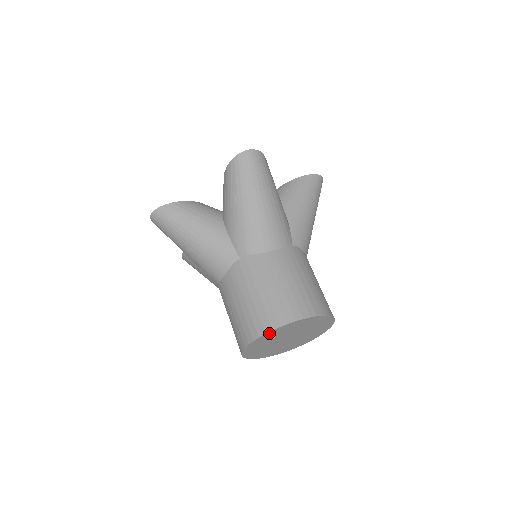
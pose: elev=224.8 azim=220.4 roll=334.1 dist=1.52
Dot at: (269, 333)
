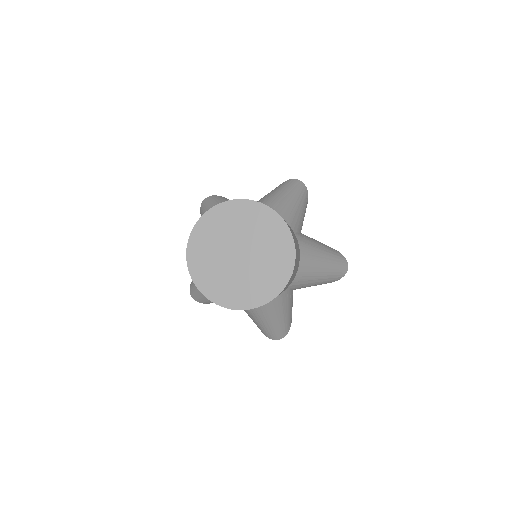
Dot at: (231, 204)
